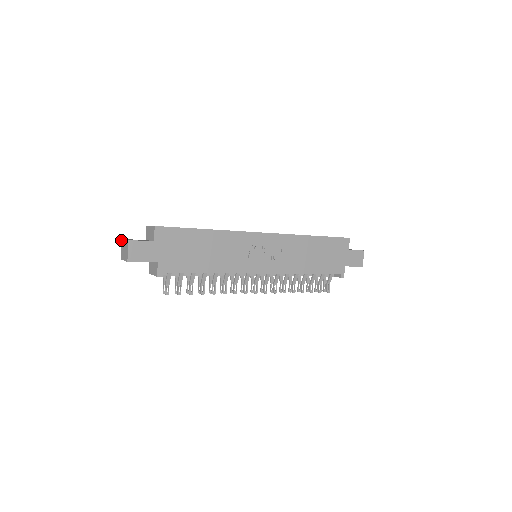
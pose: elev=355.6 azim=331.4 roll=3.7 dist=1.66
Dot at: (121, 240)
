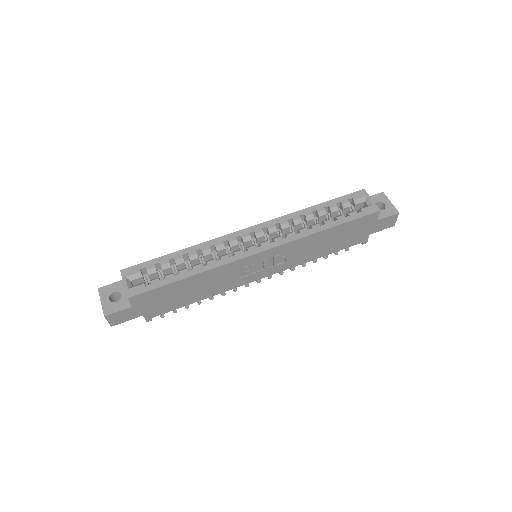
Dot at: (98, 289)
